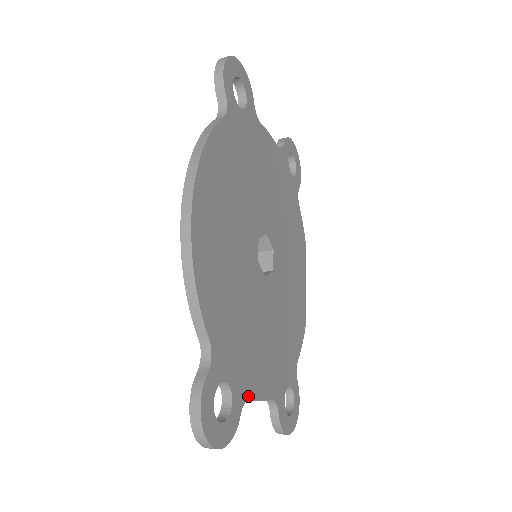
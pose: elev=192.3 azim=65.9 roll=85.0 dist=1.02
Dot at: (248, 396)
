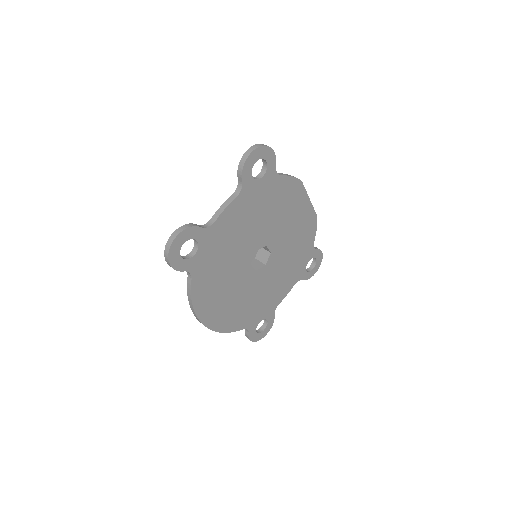
Dot at: (276, 306)
